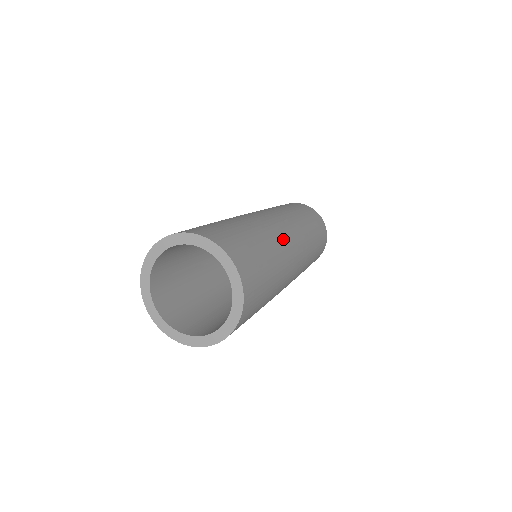
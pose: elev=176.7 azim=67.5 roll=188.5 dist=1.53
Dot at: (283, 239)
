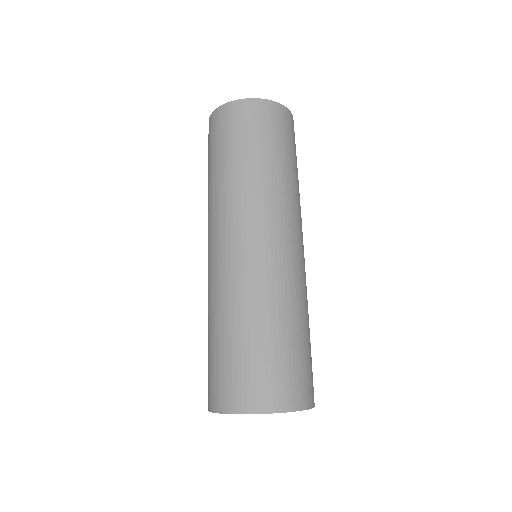
Dot at: (302, 275)
